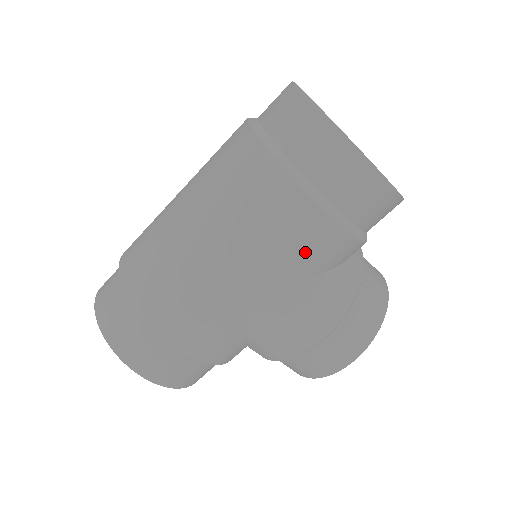
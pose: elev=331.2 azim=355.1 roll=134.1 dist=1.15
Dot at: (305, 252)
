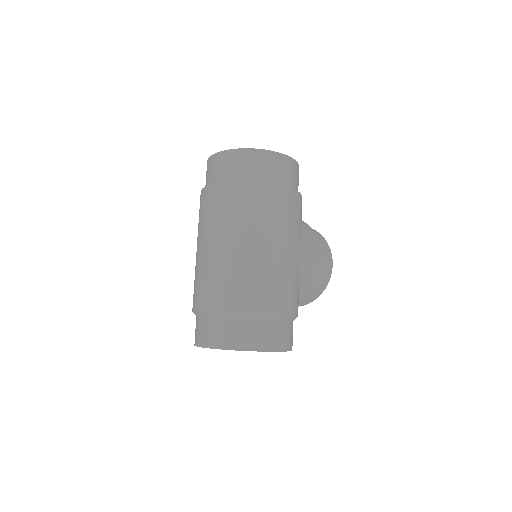
Dot at: (298, 216)
